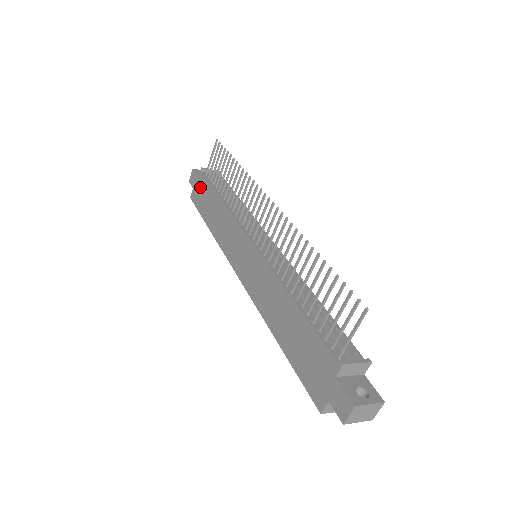
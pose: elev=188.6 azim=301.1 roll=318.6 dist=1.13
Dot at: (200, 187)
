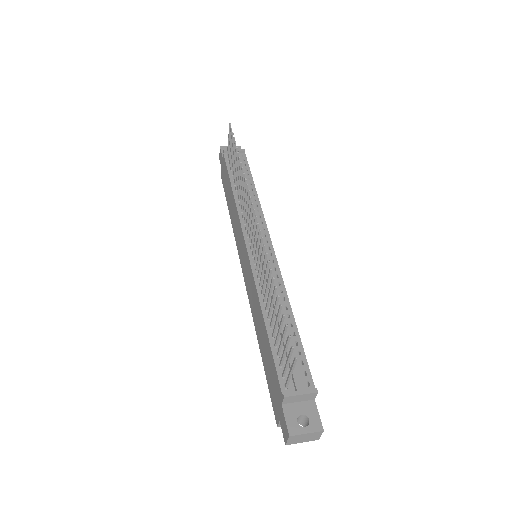
Dot at: (224, 169)
